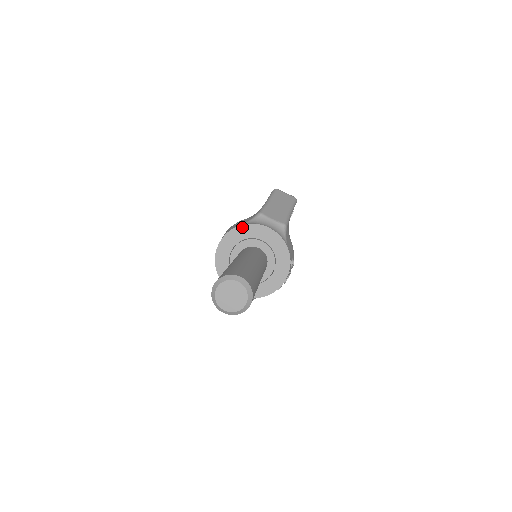
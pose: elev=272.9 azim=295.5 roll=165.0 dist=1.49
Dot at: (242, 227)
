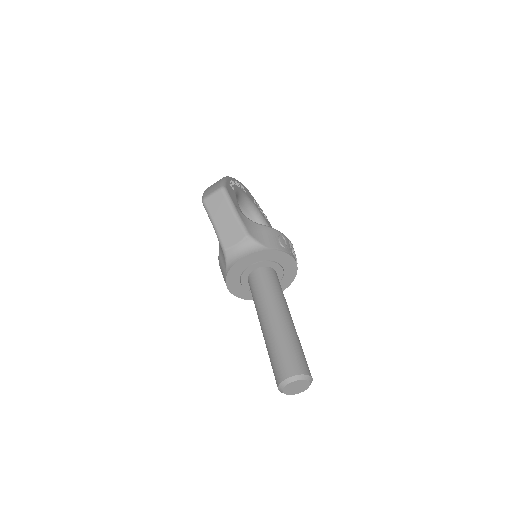
Dot at: (229, 275)
